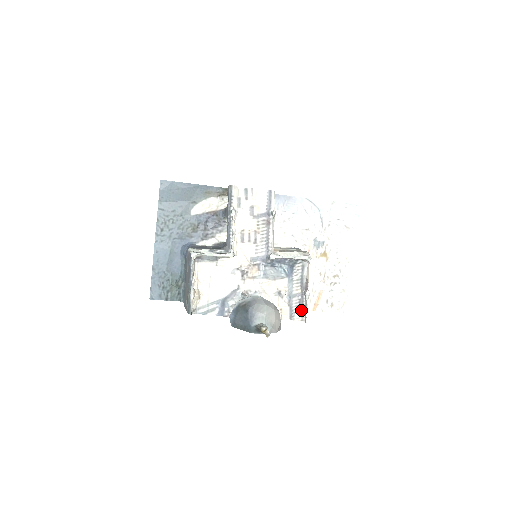
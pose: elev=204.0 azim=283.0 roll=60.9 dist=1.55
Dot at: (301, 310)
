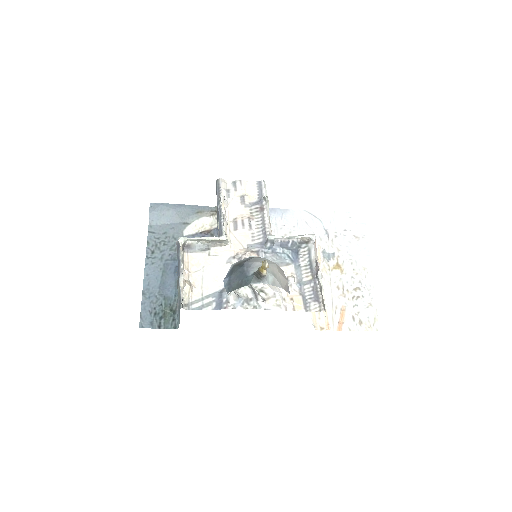
Dot at: (317, 299)
